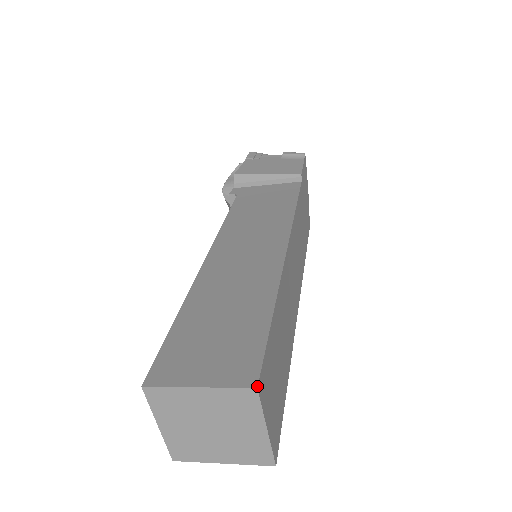
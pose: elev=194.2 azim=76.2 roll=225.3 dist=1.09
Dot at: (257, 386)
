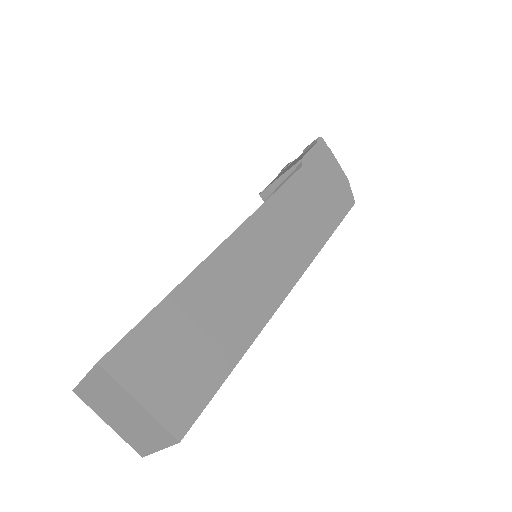
Dot at: (98, 361)
